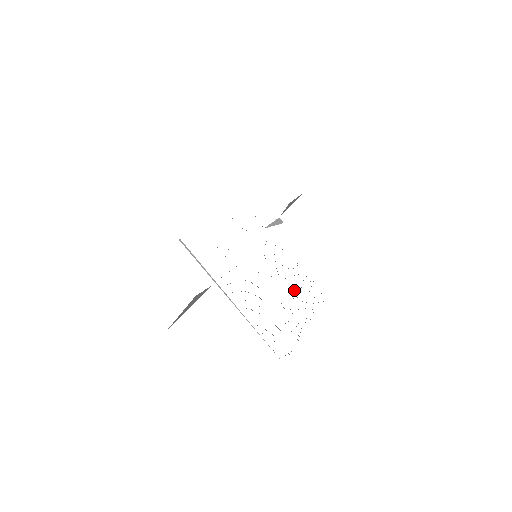
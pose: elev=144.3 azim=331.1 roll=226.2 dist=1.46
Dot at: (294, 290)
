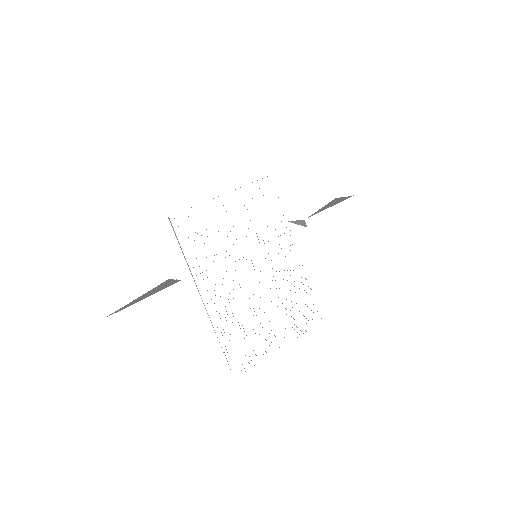
Dot at: occluded
